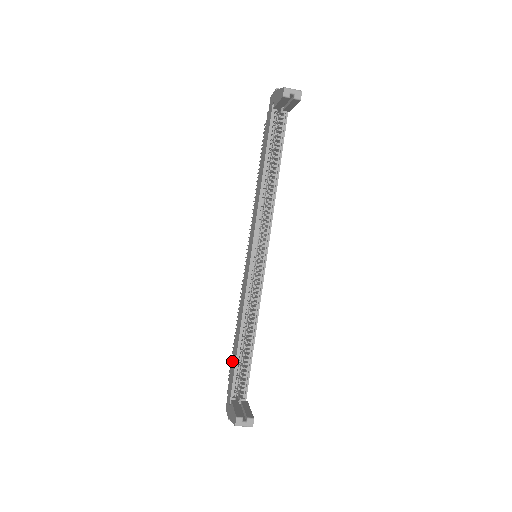
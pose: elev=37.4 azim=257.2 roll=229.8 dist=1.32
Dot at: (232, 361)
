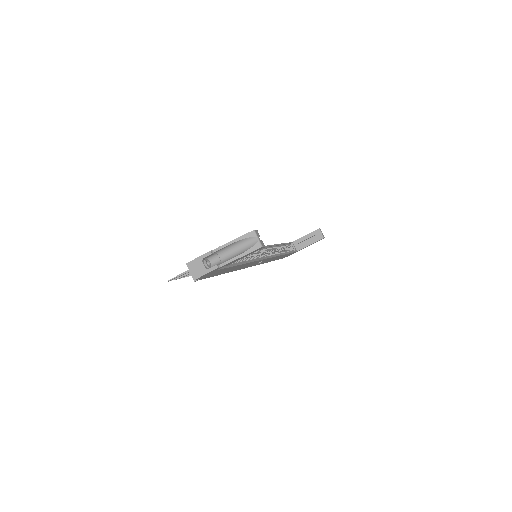
Dot at: occluded
